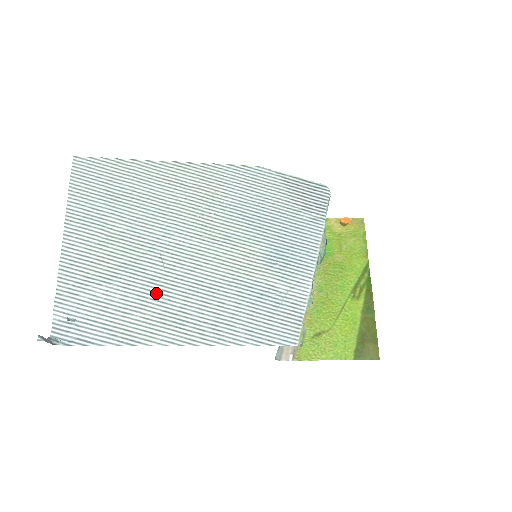
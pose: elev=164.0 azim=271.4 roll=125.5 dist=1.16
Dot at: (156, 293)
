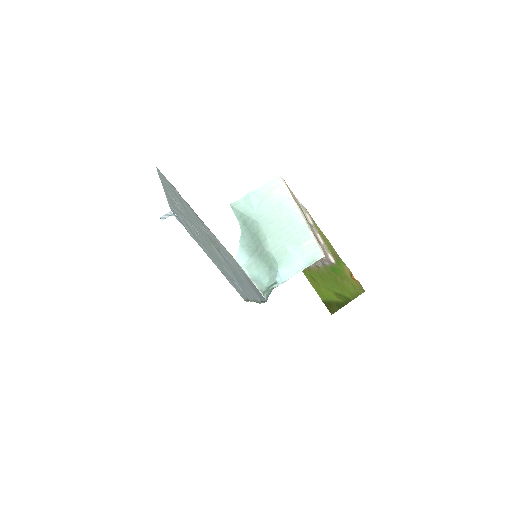
Dot at: (198, 238)
